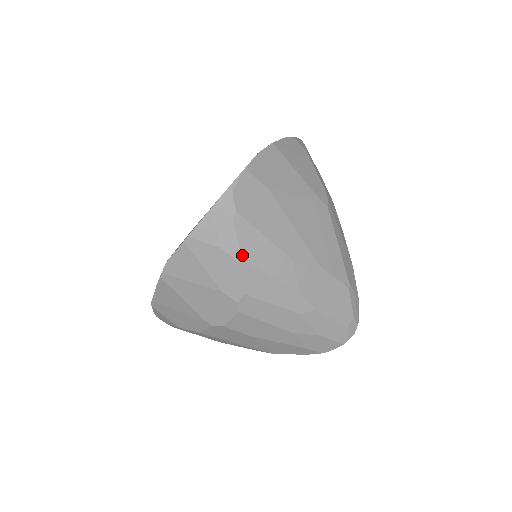
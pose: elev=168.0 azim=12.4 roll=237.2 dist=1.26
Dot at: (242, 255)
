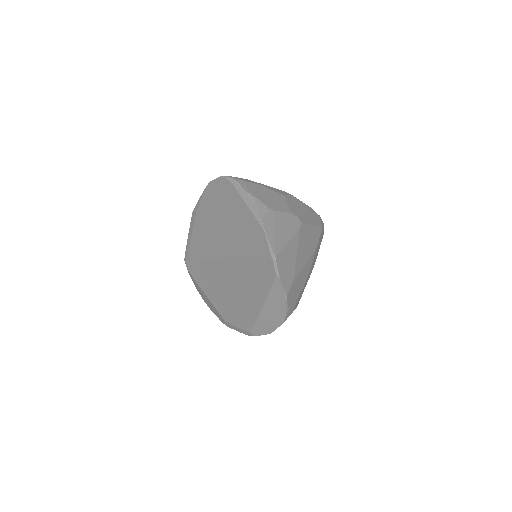
Dot at: occluded
